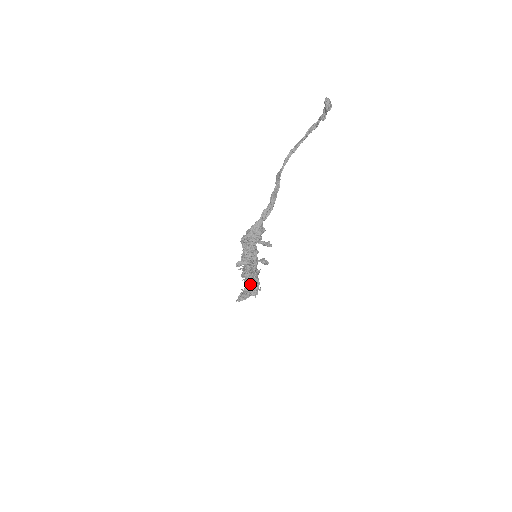
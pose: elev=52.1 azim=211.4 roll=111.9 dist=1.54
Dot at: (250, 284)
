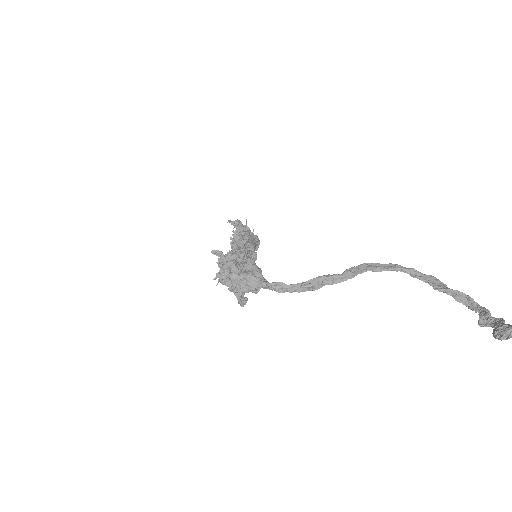
Dot at: occluded
